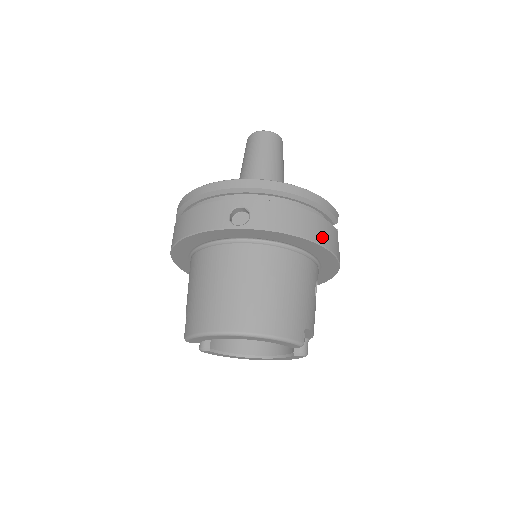
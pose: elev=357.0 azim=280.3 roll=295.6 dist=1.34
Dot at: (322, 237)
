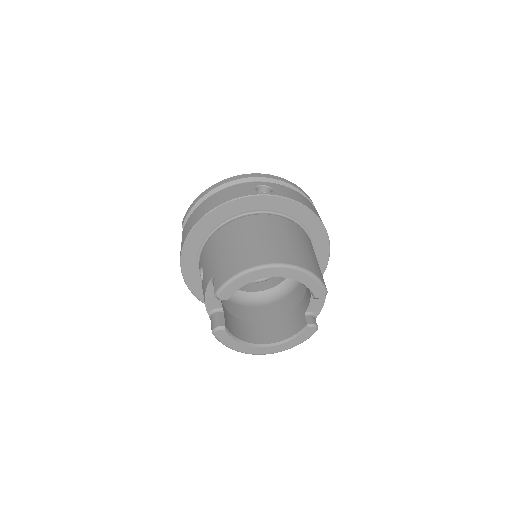
Dot at: occluded
